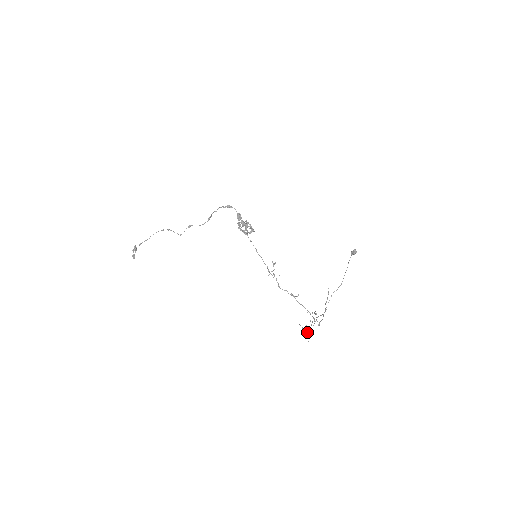
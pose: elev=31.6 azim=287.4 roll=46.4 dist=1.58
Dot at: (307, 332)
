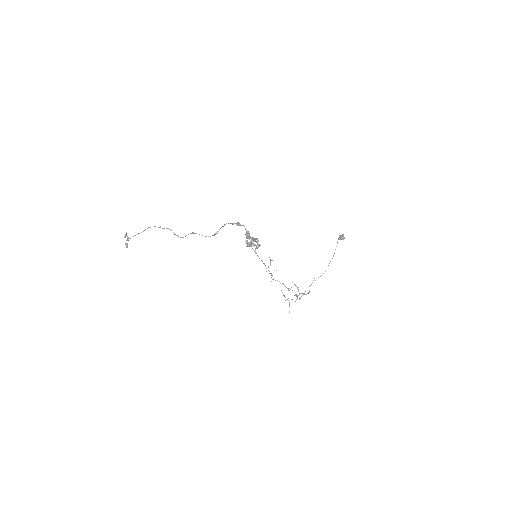
Dot at: (289, 303)
